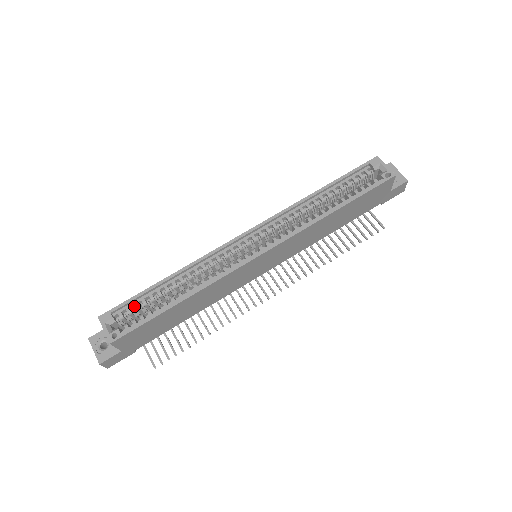
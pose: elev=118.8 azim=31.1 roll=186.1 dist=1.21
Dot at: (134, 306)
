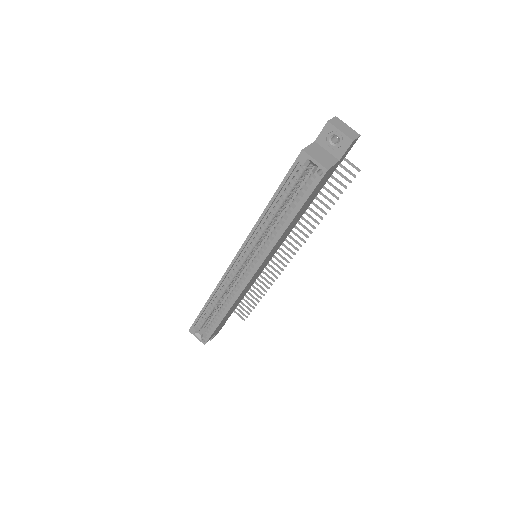
Dot at: (202, 321)
